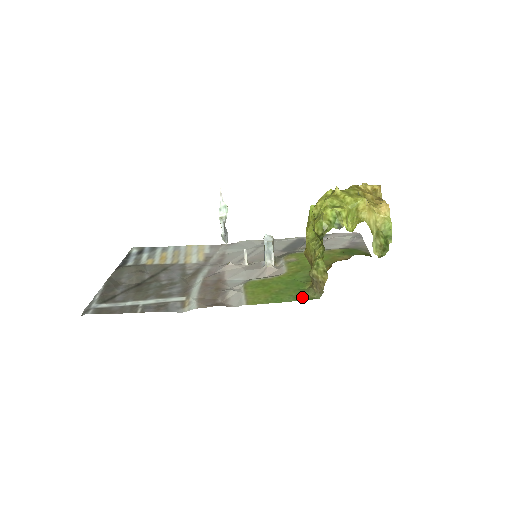
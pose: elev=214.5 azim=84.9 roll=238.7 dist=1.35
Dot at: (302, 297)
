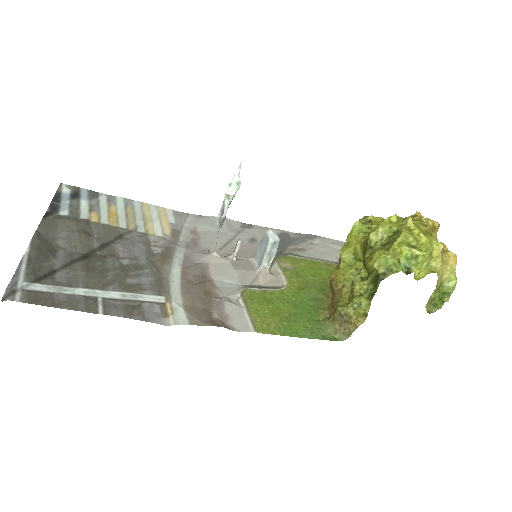
Dot at: (321, 334)
